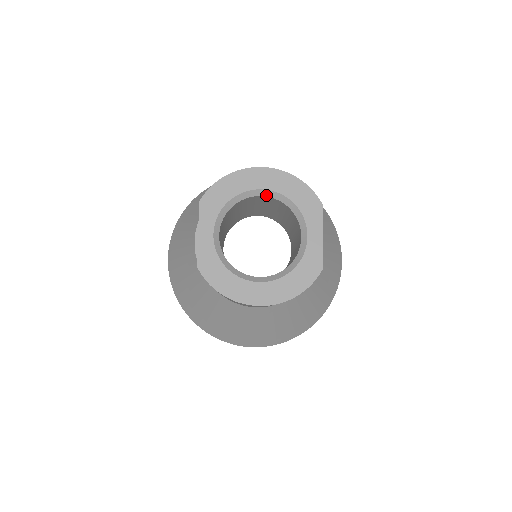
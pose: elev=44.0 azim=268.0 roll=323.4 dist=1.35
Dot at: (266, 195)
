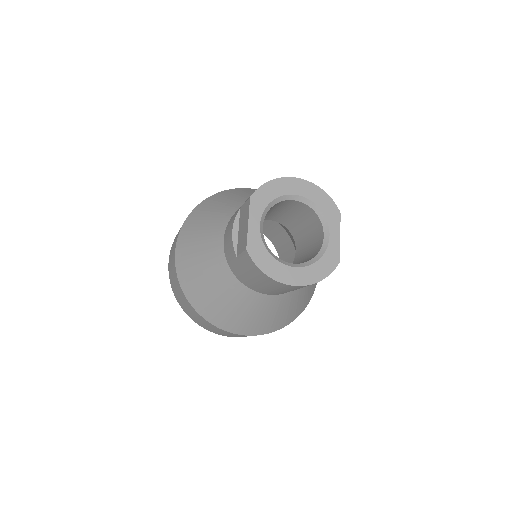
Dot at: (299, 200)
